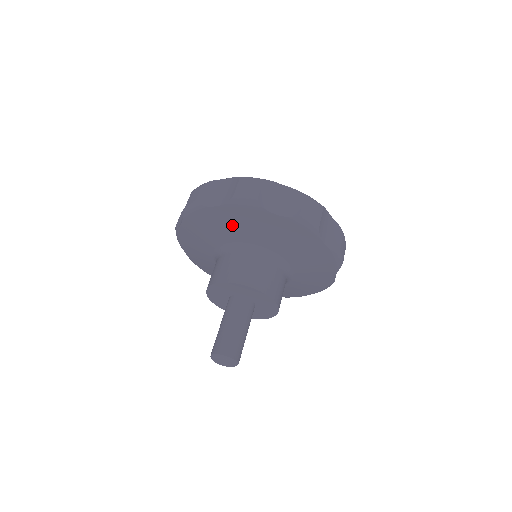
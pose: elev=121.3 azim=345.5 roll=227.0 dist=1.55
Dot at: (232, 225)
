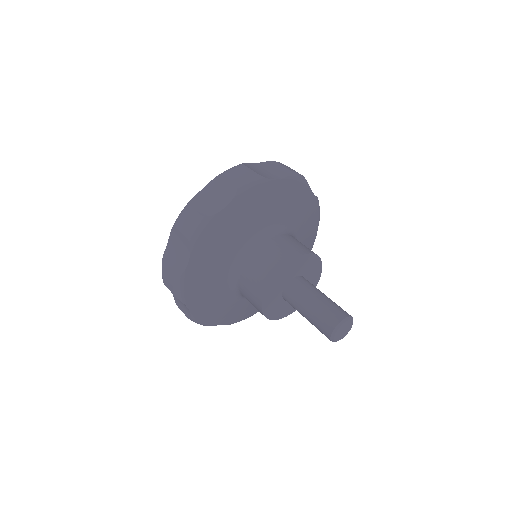
Dot at: (283, 203)
